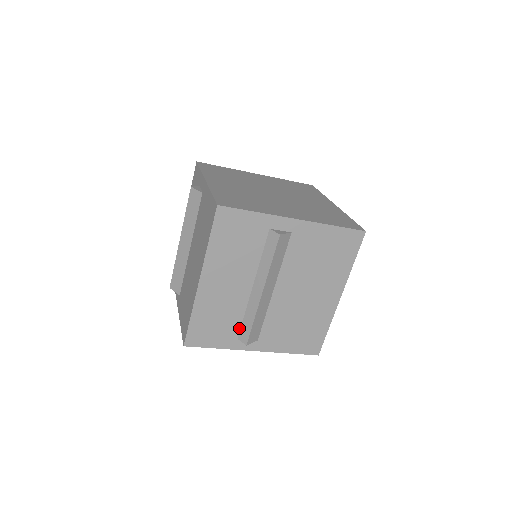
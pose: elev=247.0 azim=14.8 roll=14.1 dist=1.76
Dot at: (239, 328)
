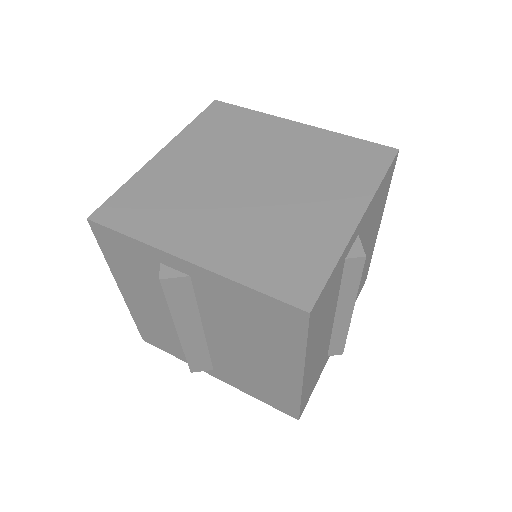
Dot at: occluded
